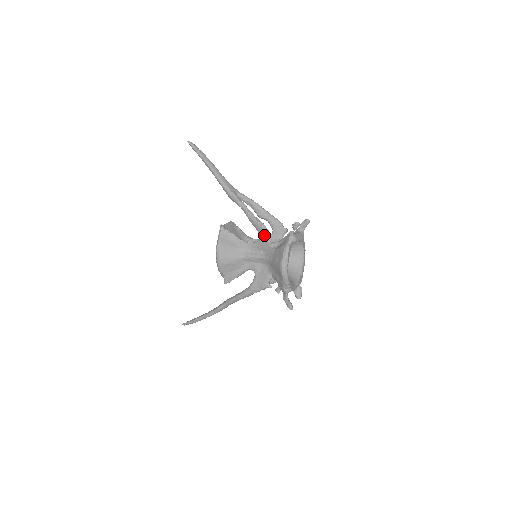
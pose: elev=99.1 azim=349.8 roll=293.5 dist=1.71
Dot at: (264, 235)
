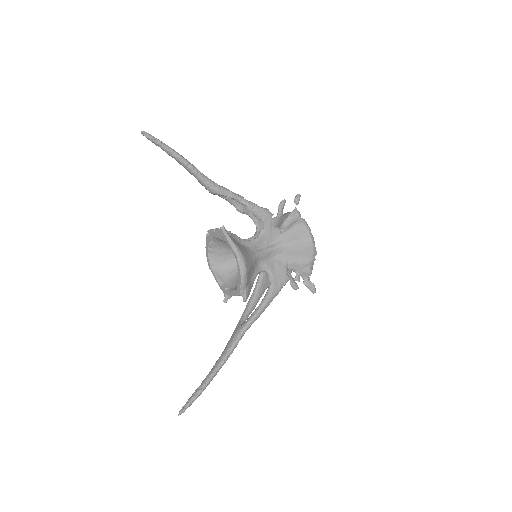
Dot at: (271, 221)
